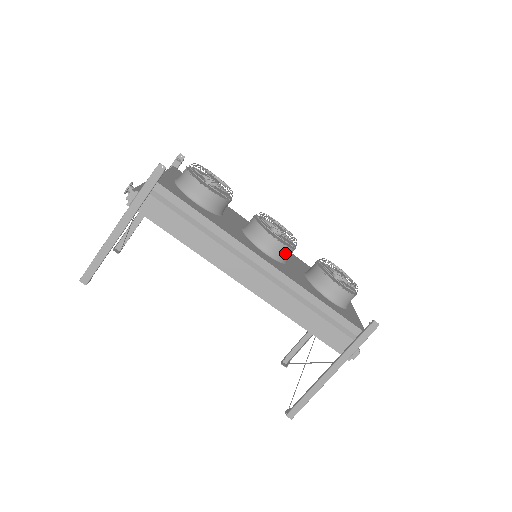
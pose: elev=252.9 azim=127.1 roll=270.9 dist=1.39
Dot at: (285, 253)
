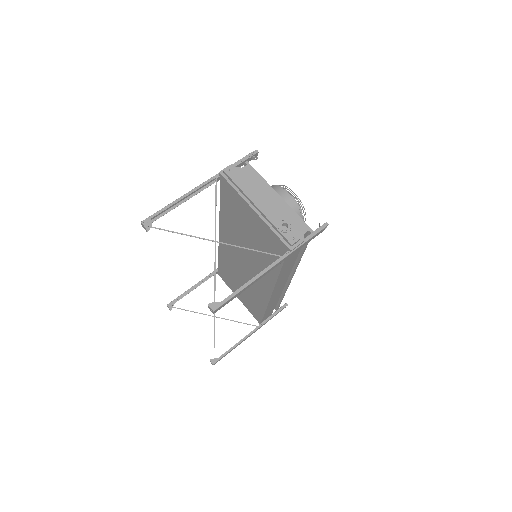
Dot at: occluded
